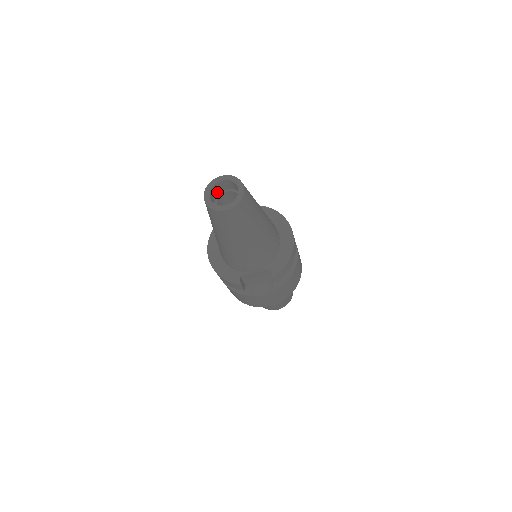
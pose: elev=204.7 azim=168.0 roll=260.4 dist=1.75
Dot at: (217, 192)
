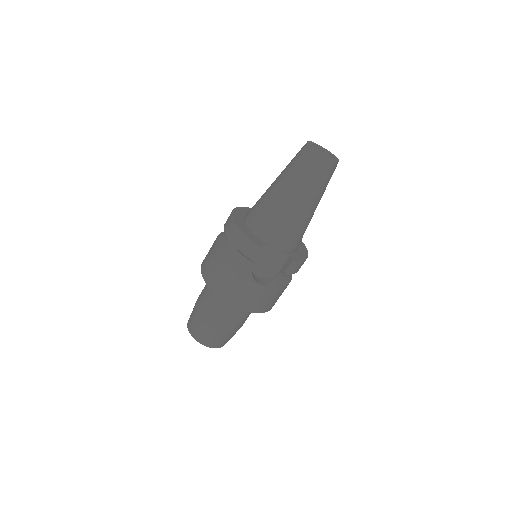
Dot at: occluded
